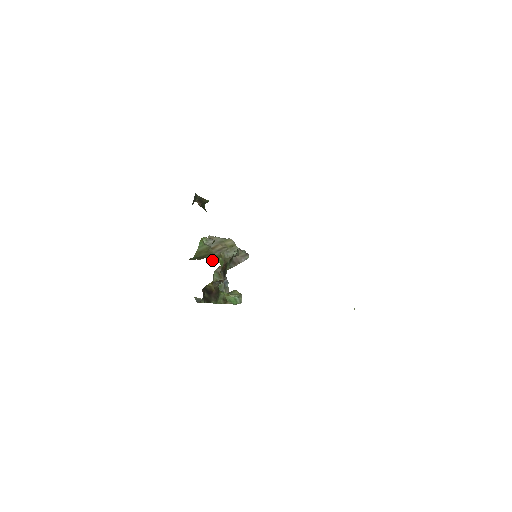
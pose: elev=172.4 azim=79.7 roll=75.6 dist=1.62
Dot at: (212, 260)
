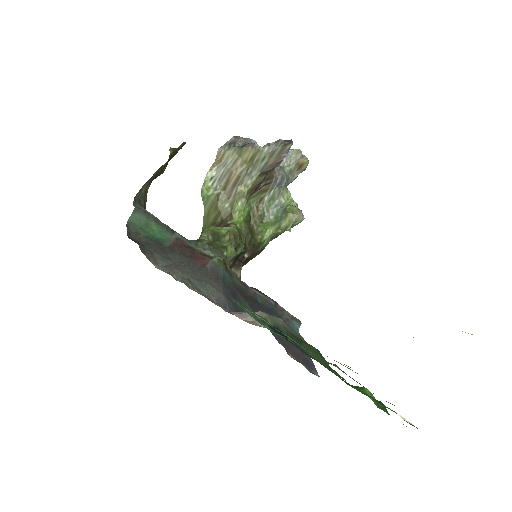
Dot at: occluded
